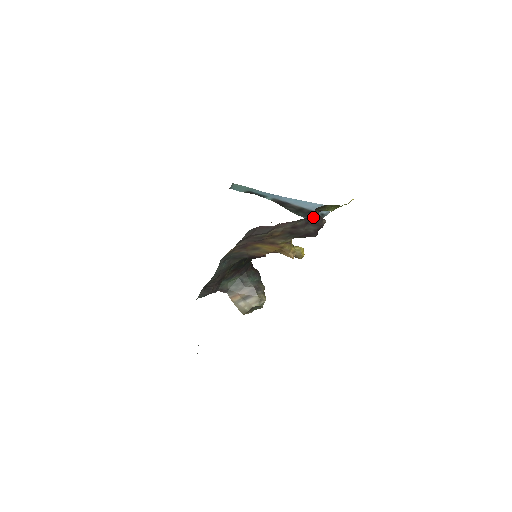
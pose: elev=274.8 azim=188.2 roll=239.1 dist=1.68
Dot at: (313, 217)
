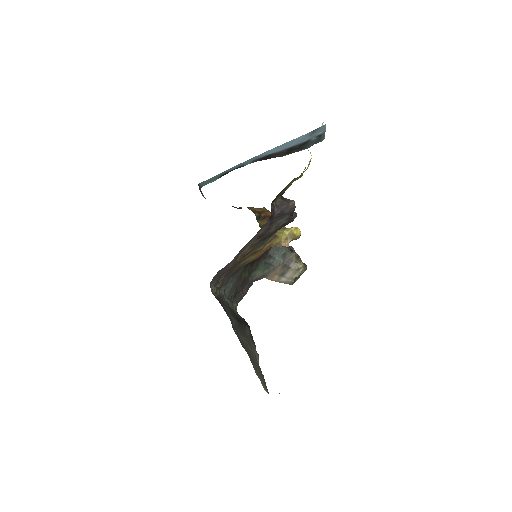
Dot at: (273, 215)
